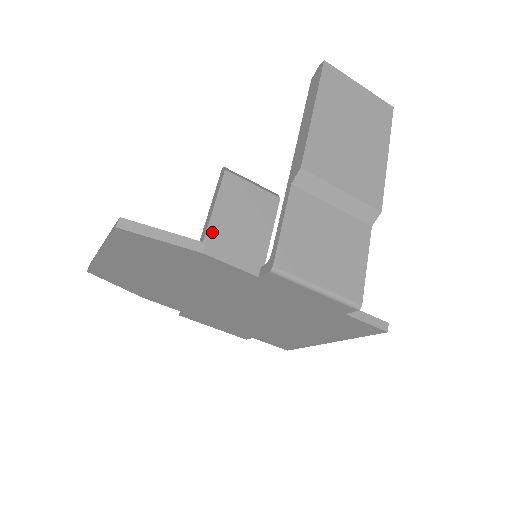
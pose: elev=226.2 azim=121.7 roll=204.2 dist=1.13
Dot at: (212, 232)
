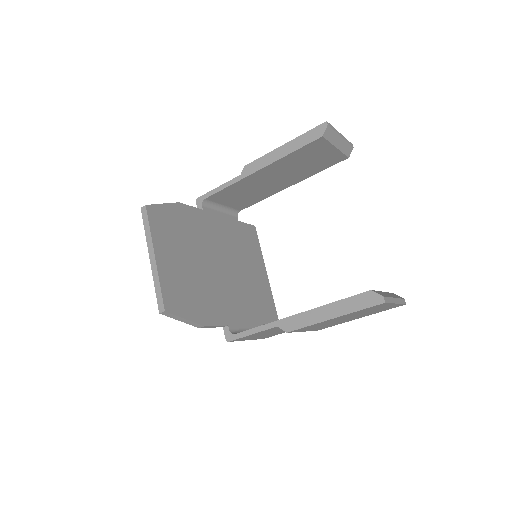
Dot at: (263, 171)
